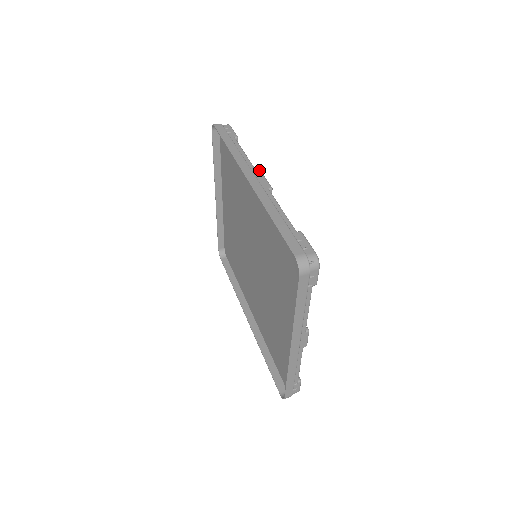
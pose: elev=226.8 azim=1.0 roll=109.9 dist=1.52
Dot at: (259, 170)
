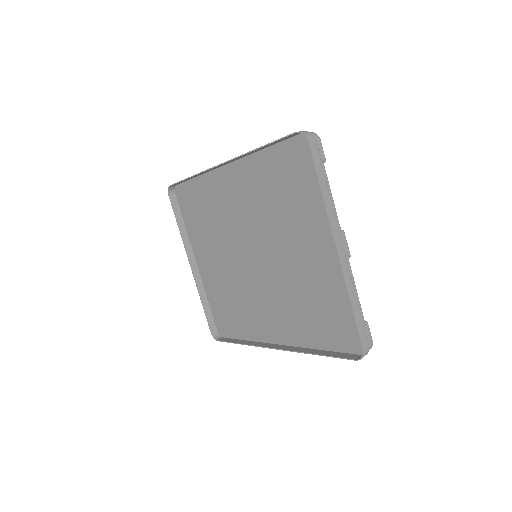
Dot at: occluded
